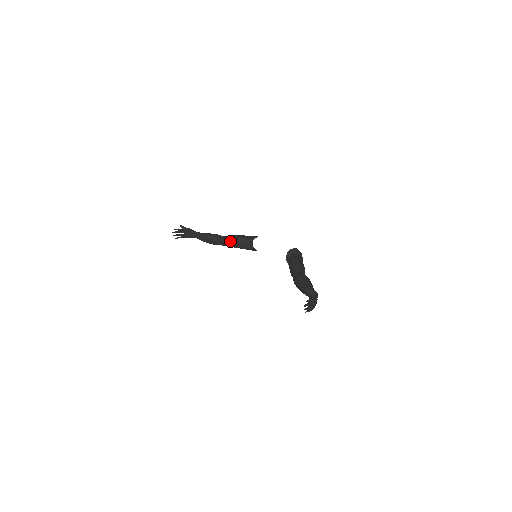
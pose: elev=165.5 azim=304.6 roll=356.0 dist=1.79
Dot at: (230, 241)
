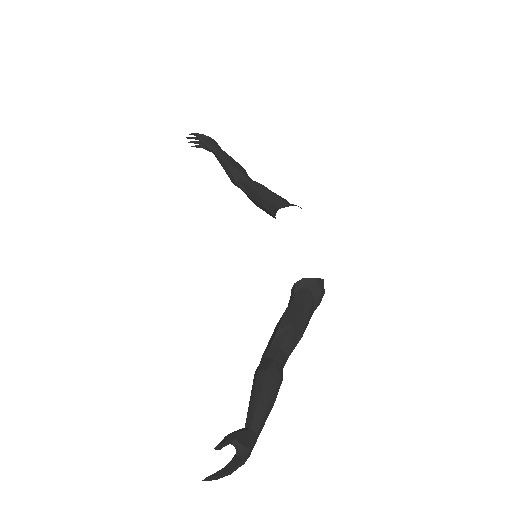
Dot at: (249, 193)
